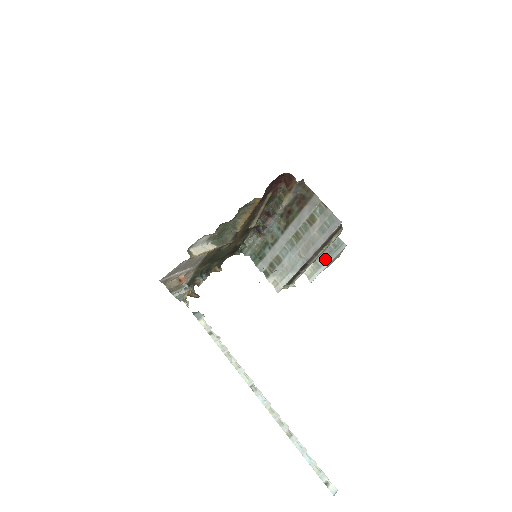
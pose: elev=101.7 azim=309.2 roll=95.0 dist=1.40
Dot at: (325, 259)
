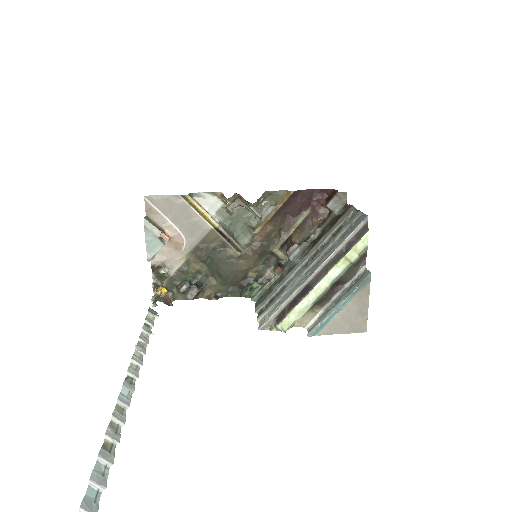
Dot at: (339, 300)
